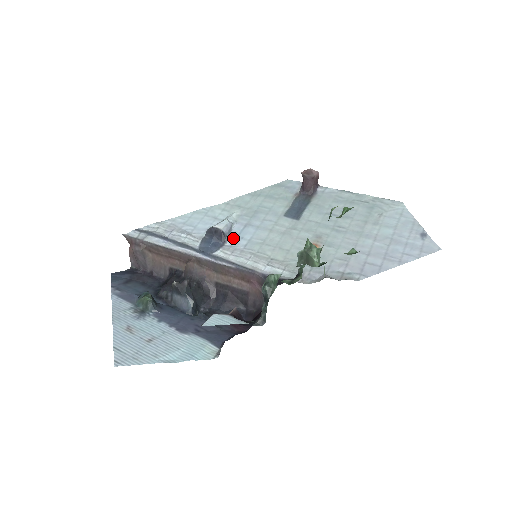
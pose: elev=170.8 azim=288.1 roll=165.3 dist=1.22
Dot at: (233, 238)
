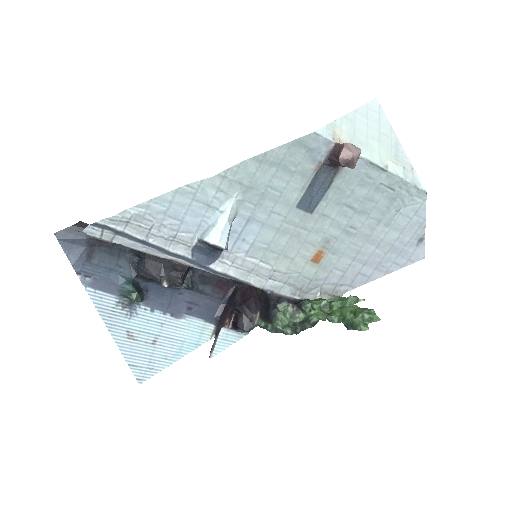
Dot at: (233, 240)
